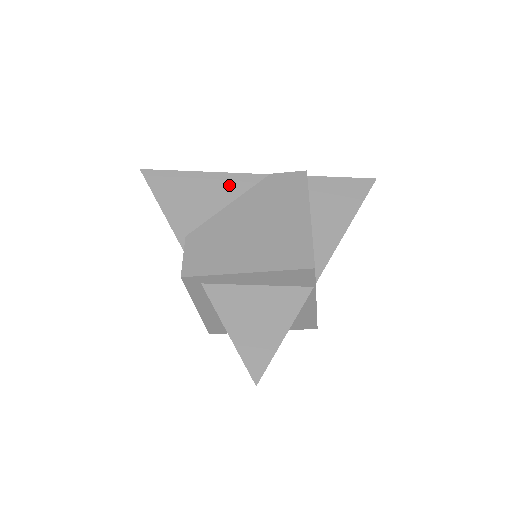
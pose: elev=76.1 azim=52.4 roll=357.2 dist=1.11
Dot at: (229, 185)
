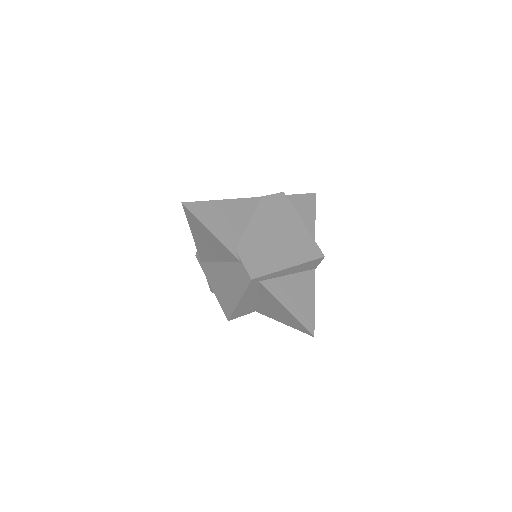
Dot at: (243, 208)
